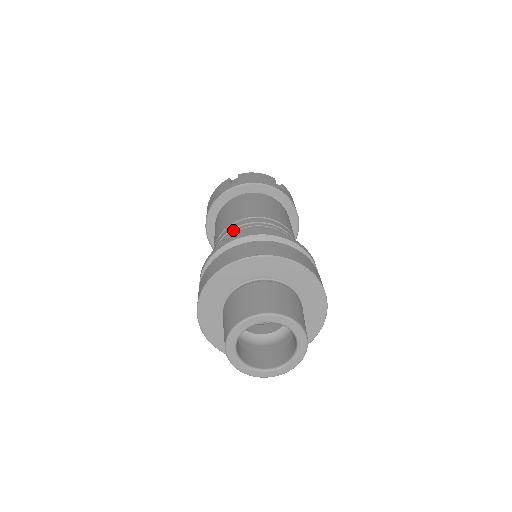
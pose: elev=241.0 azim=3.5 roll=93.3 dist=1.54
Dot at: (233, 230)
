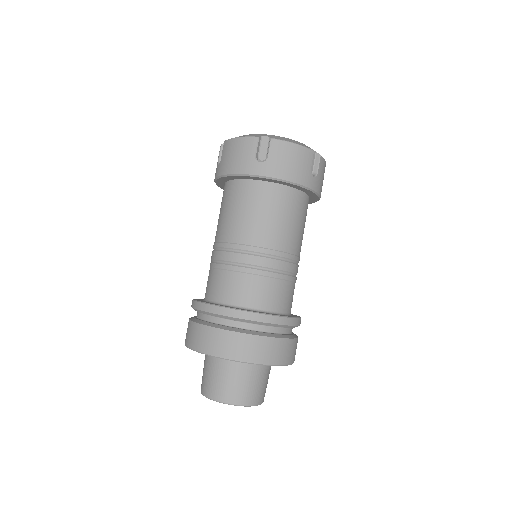
Dot at: (210, 264)
